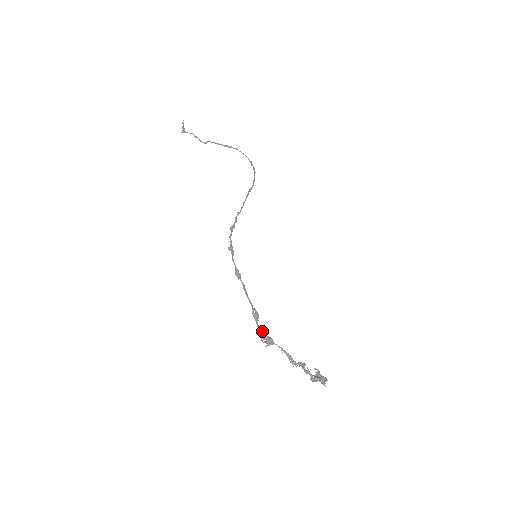
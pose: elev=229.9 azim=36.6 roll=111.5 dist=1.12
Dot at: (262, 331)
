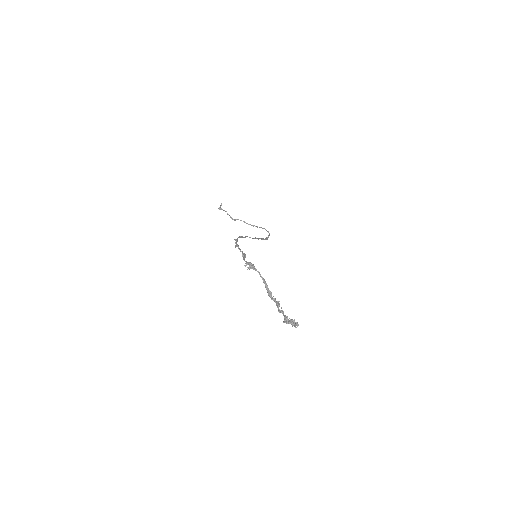
Dot at: (246, 261)
